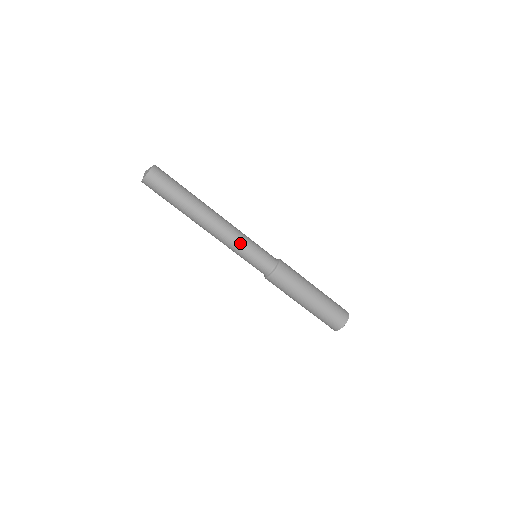
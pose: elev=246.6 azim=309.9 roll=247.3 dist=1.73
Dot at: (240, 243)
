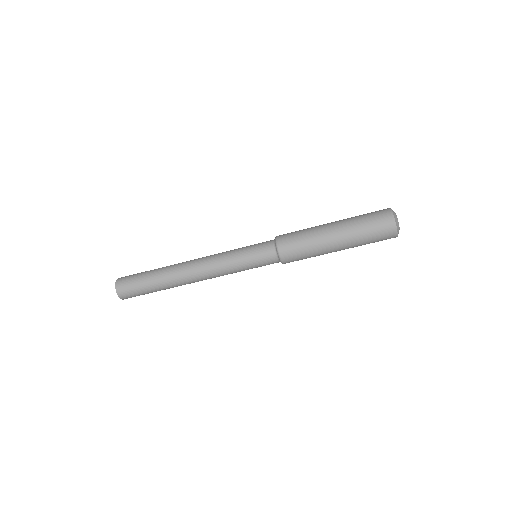
Dot at: (232, 273)
